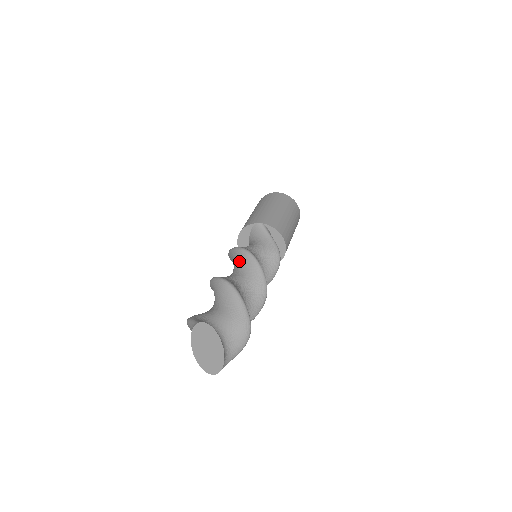
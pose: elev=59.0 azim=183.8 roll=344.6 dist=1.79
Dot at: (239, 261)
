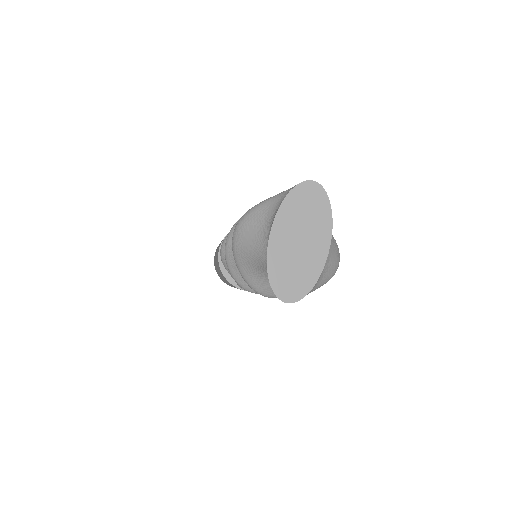
Dot at: occluded
